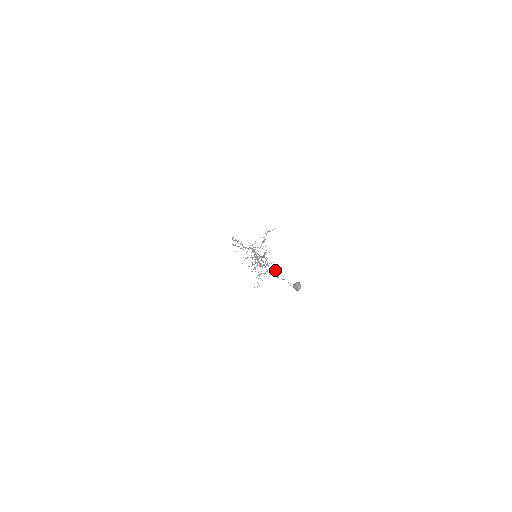
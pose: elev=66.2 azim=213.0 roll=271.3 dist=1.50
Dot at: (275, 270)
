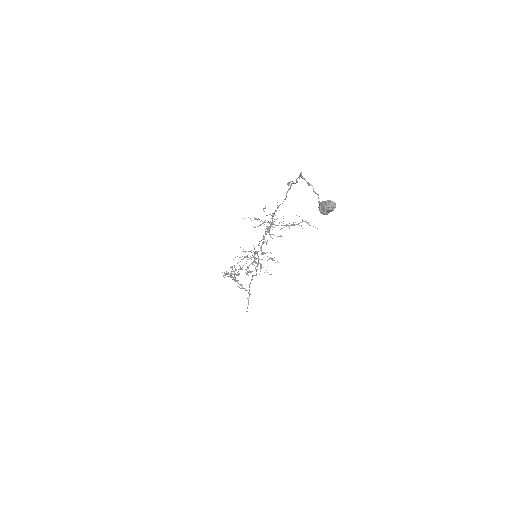
Dot at: occluded
